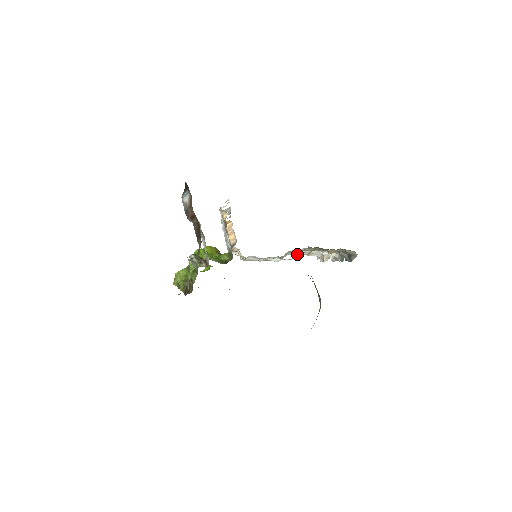
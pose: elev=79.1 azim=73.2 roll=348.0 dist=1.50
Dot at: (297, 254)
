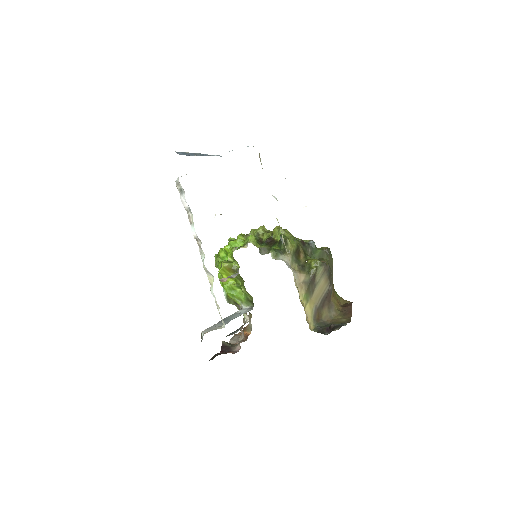
Dot at: occluded
